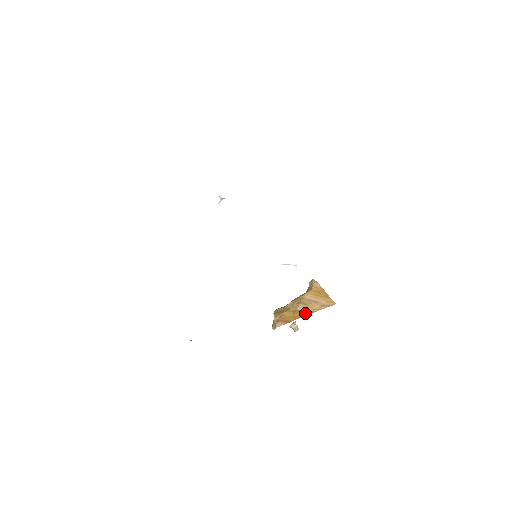
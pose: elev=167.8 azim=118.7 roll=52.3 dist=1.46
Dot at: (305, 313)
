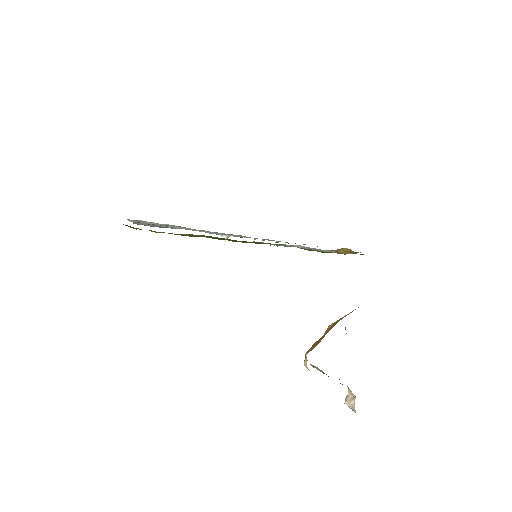
Dot at: (335, 324)
